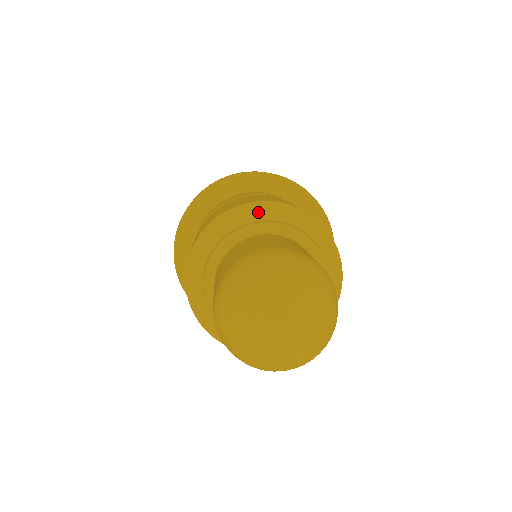
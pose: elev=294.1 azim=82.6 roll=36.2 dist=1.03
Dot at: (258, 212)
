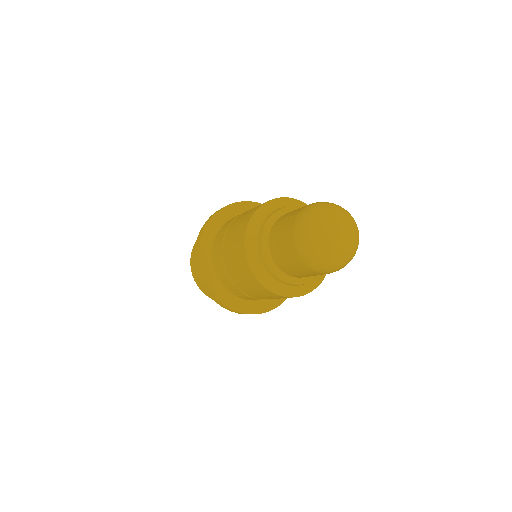
Dot at: (276, 204)
